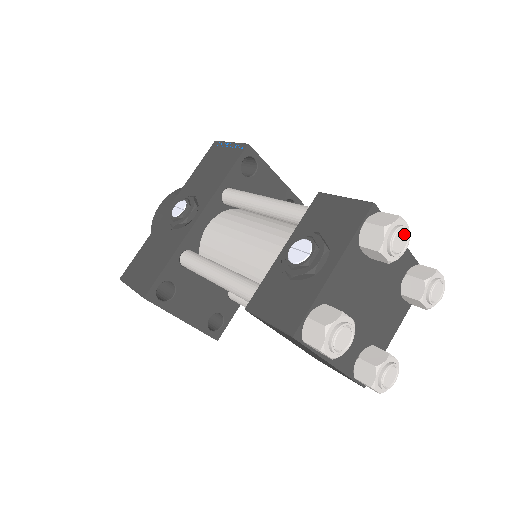
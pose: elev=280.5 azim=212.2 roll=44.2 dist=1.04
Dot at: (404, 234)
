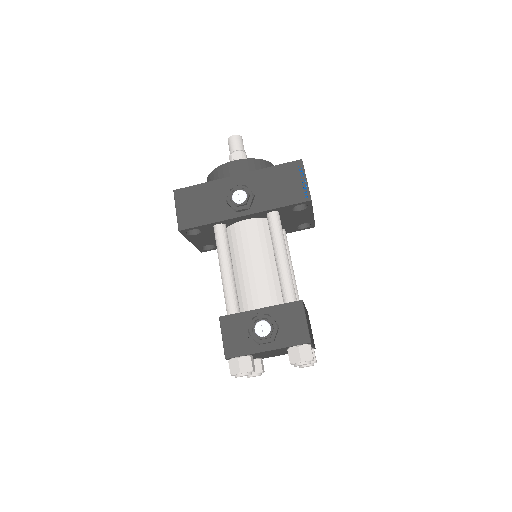
Dot at: occluded
